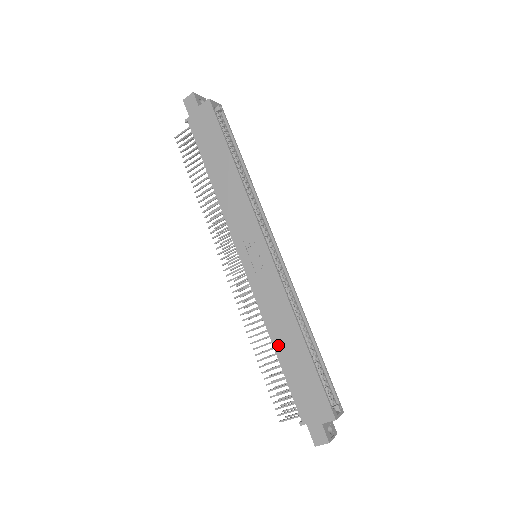
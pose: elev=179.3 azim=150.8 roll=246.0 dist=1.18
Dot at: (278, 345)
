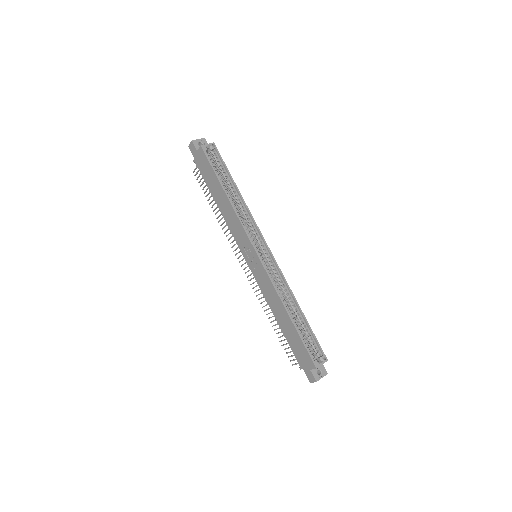
Dot at: (277, 318)
